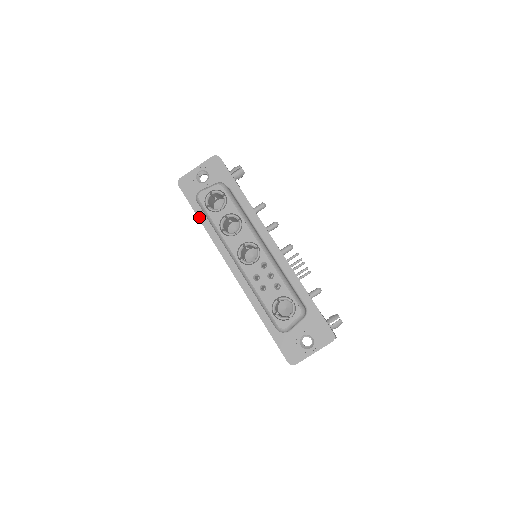
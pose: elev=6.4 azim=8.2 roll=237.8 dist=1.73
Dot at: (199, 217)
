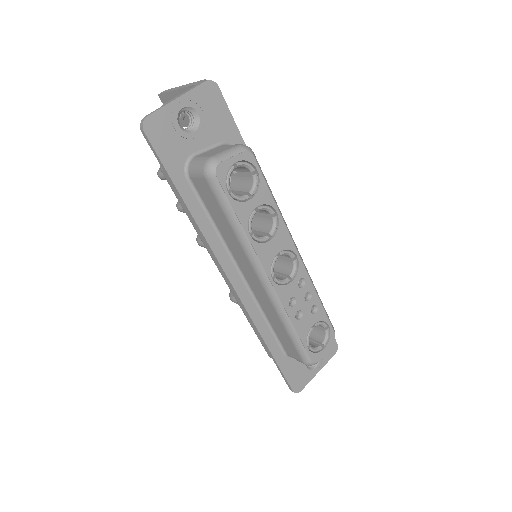
Dot at: (184, 198)
